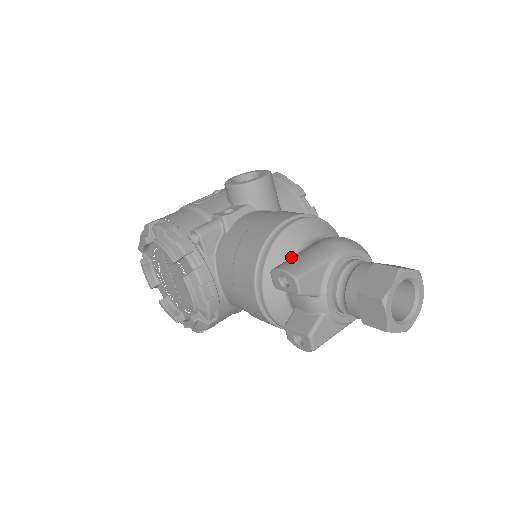
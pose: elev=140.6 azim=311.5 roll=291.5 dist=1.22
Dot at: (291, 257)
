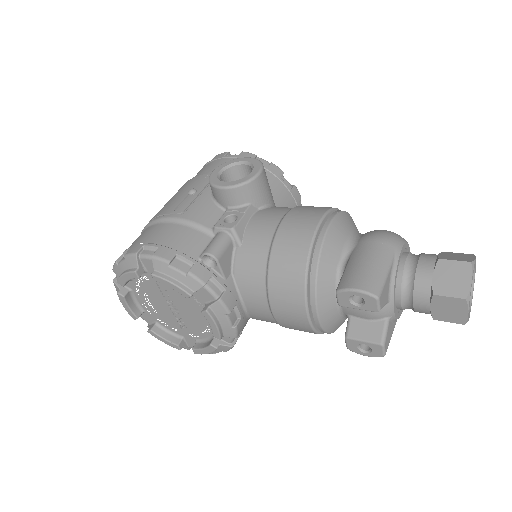
Dot at: (348, 269)
